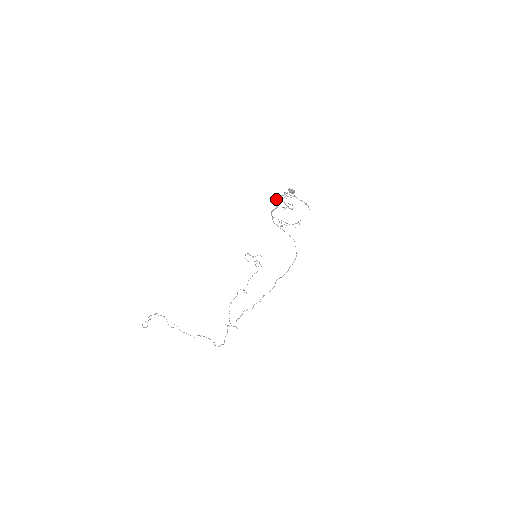
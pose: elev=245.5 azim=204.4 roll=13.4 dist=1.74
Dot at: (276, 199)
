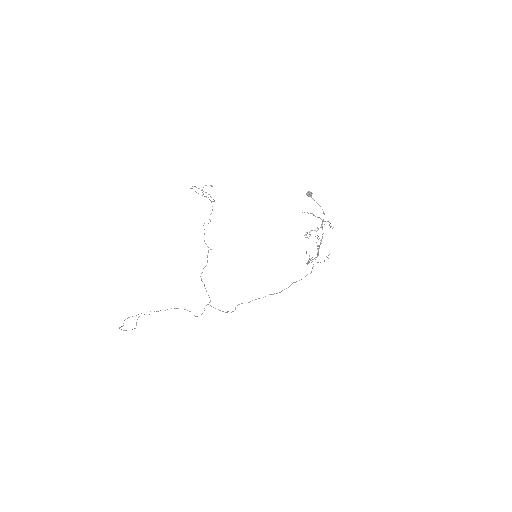
Dot at: occluded
